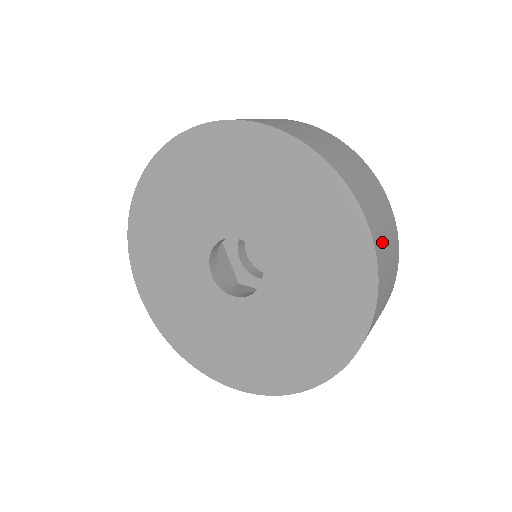
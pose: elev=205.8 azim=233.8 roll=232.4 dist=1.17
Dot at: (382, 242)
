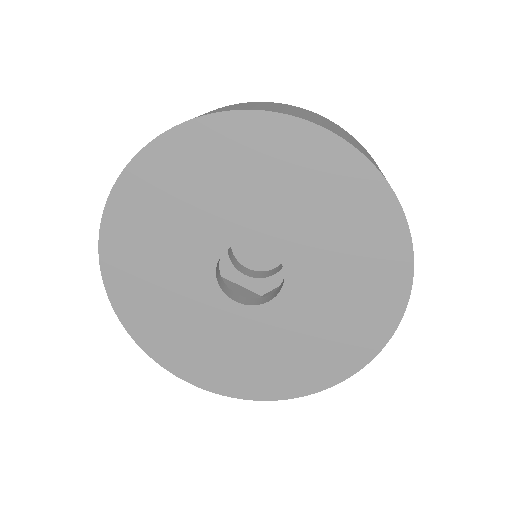
Dot at: occluded
